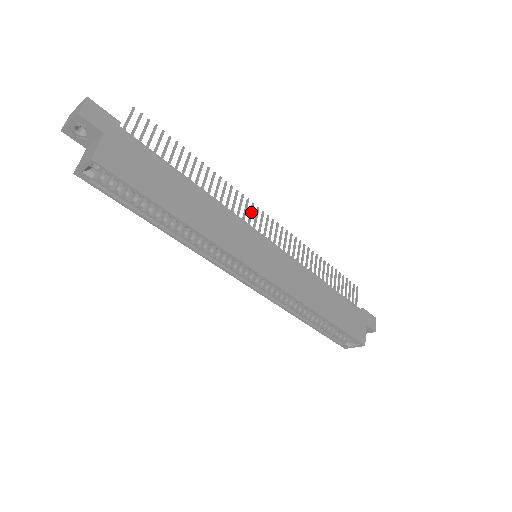
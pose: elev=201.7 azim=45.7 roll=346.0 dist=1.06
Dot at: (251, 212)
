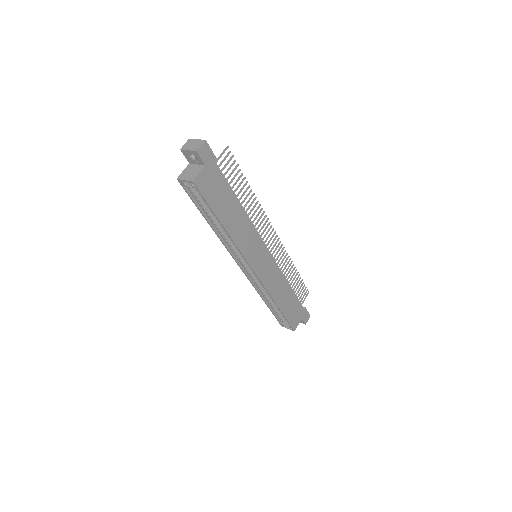
Dot at: (266, 228)
